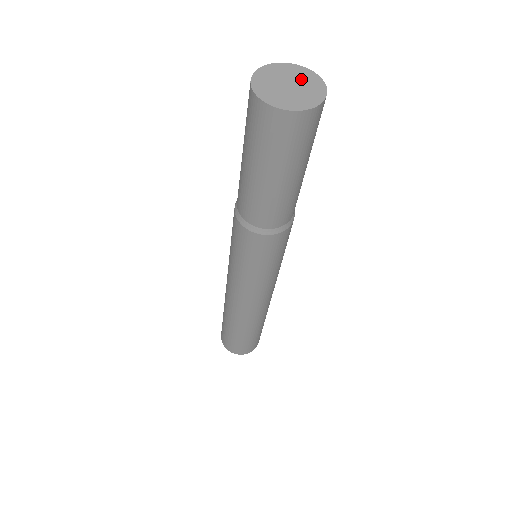
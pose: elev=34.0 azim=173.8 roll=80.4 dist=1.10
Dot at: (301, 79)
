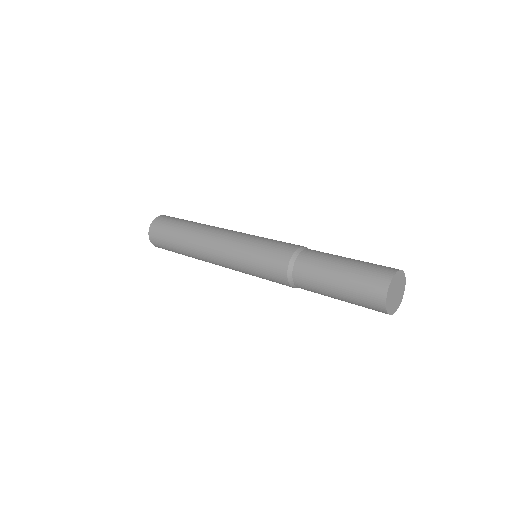
Dot at: (401, 290)
